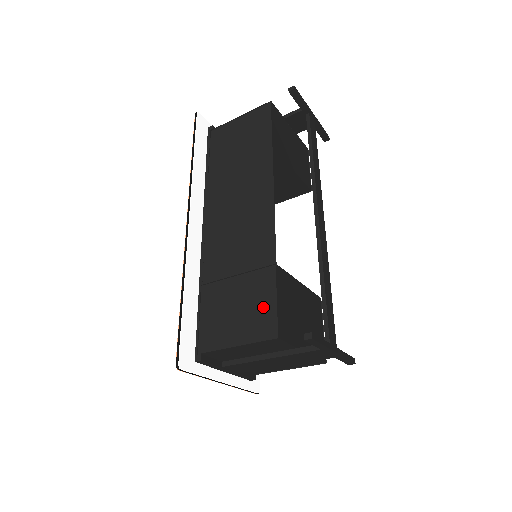
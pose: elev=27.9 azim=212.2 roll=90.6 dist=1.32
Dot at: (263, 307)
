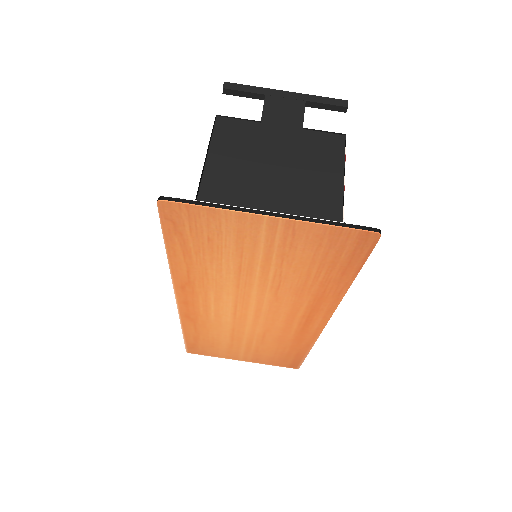
Dot at: occluded
